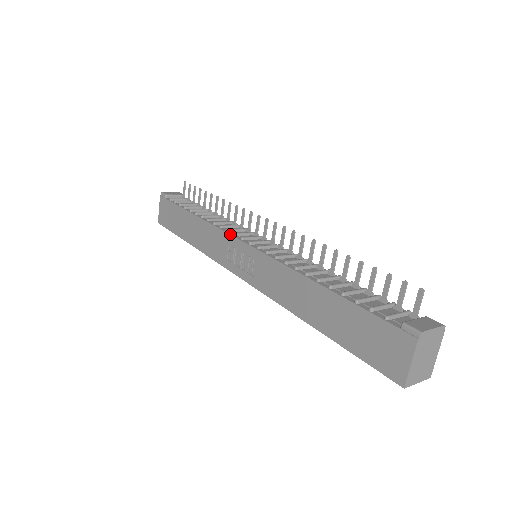
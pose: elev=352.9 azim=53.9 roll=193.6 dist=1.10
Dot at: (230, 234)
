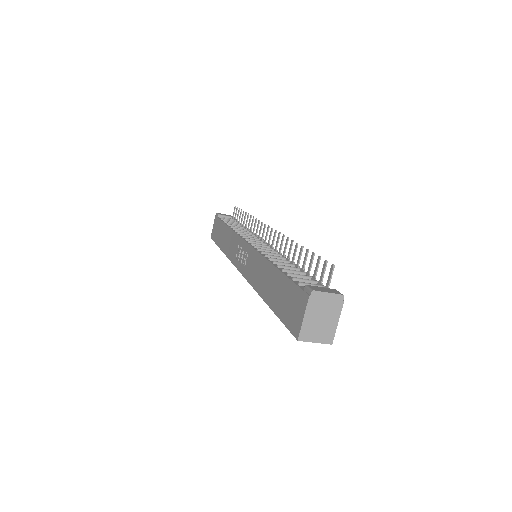
Dot at: (240, 236)
